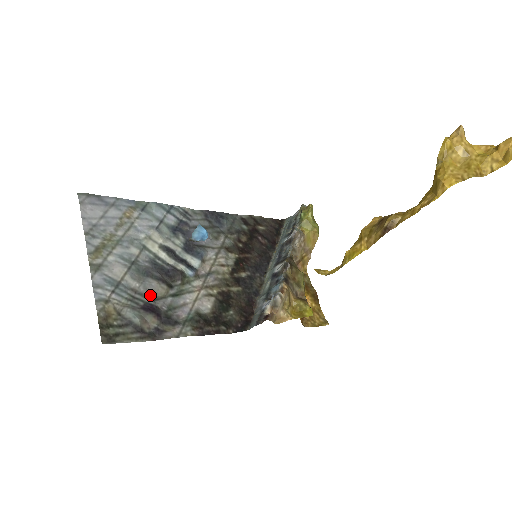
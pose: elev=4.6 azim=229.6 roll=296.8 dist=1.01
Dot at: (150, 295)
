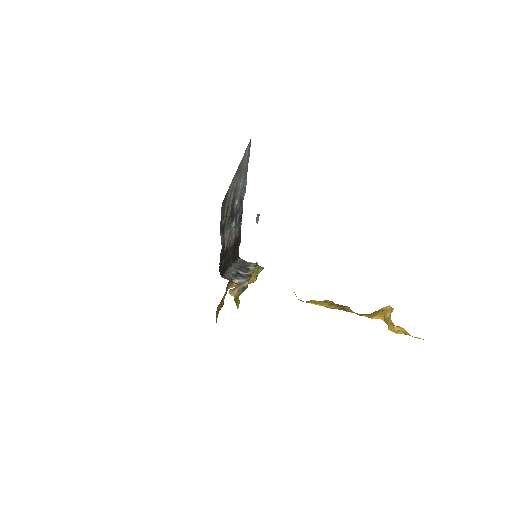
Dot at: (228, 210)
